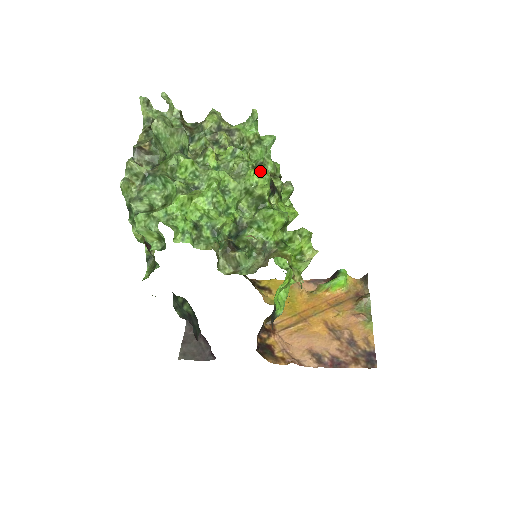
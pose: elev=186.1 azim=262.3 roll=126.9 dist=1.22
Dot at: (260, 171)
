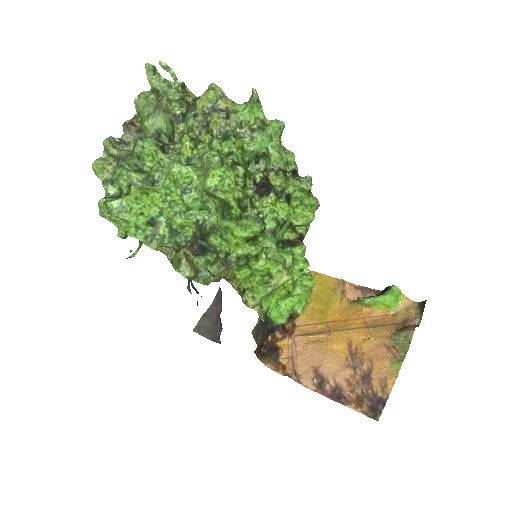
Dot at: (224, 172)
